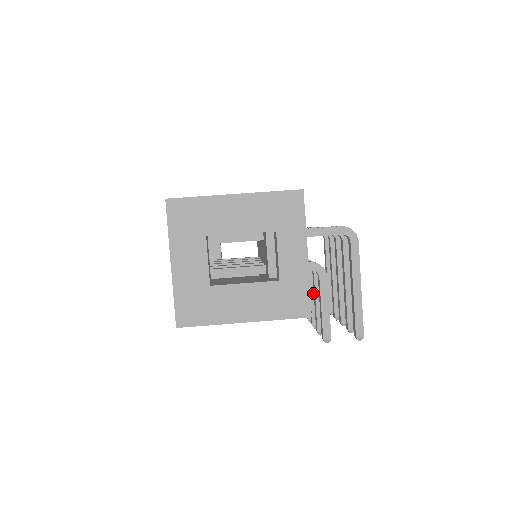
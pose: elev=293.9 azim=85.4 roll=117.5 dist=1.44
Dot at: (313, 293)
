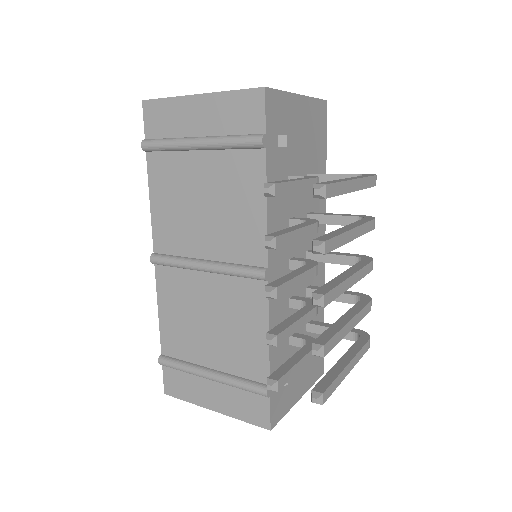
Dot at: (295, 273)
